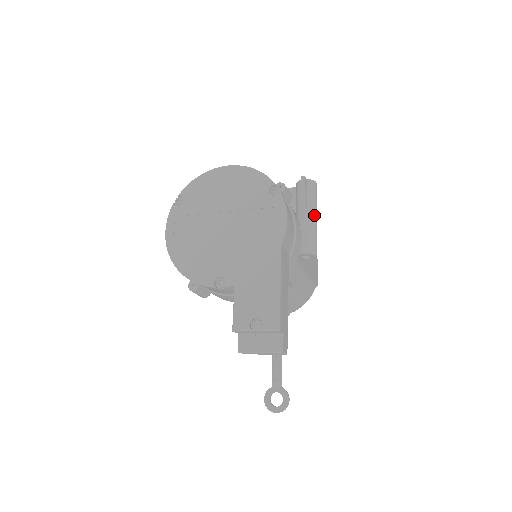
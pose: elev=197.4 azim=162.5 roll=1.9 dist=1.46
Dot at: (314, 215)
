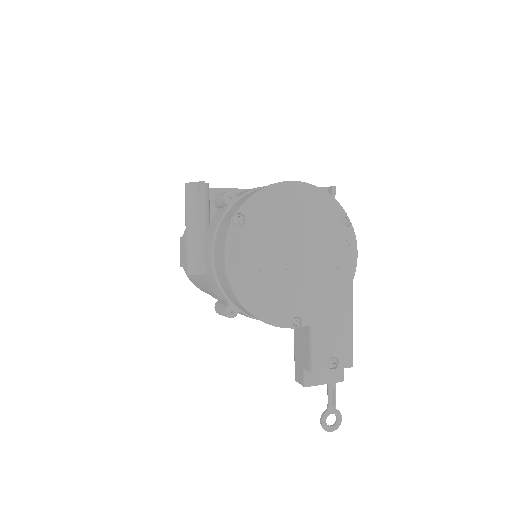
Dot at: occluded
